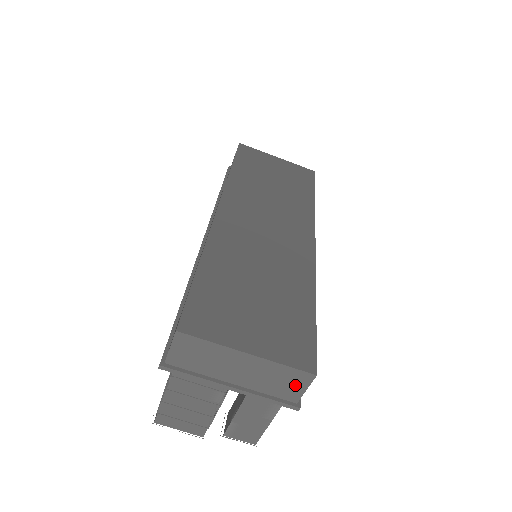
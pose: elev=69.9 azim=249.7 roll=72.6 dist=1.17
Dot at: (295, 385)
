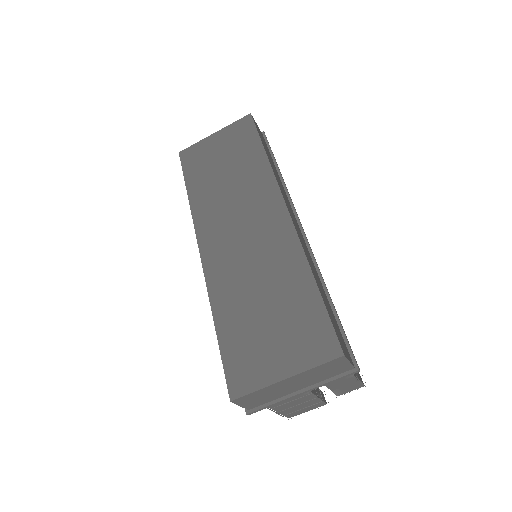
Dot at: (339, 366)
